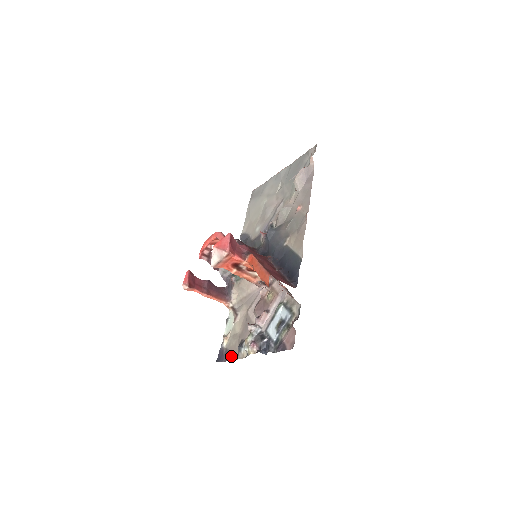
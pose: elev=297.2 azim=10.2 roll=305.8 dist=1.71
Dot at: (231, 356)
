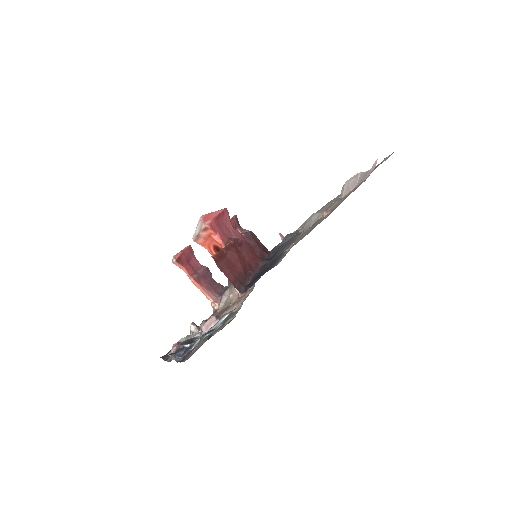
Dot at: occluded
